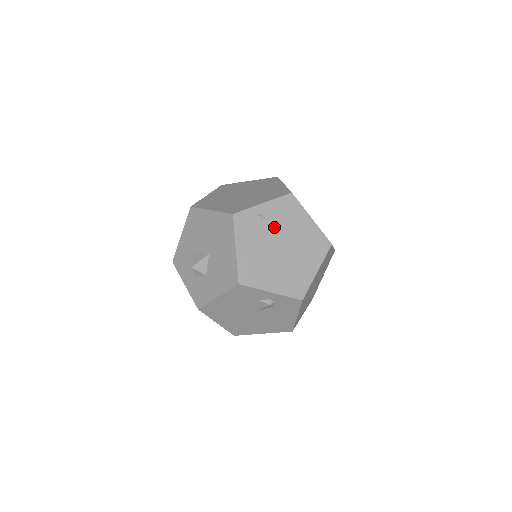
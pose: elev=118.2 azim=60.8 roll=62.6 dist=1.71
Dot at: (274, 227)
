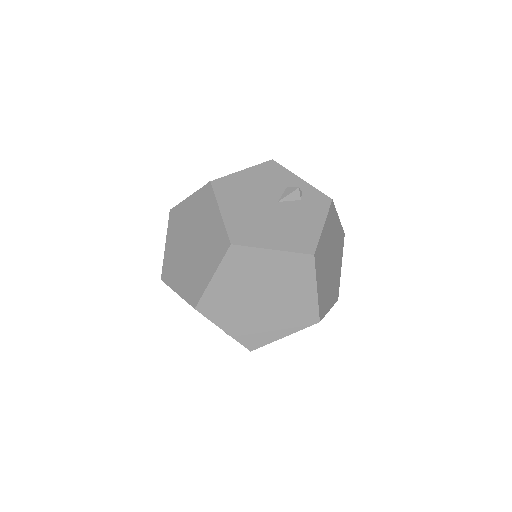
Dot at: occluded
